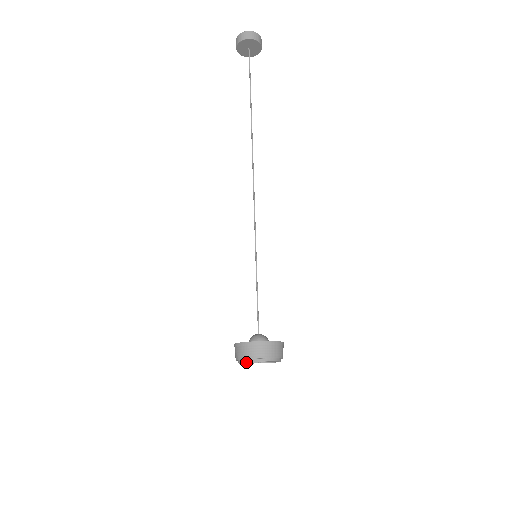
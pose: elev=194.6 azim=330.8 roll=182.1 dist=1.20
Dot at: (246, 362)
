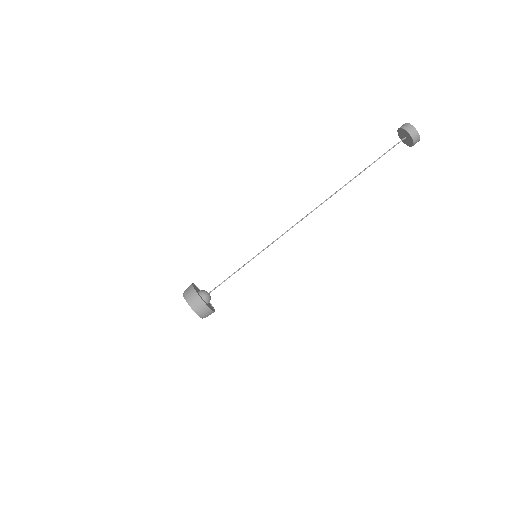
Dot at: occluded
